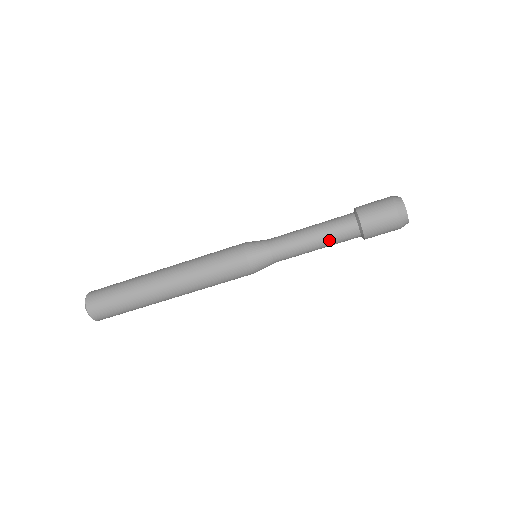
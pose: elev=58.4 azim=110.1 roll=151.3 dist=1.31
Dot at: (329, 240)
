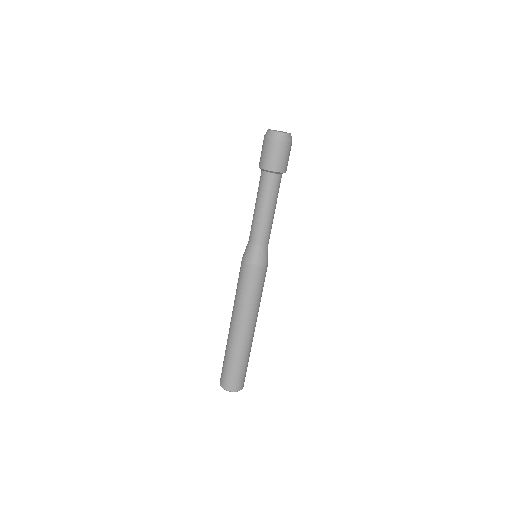
Dot at: (273, 200)
